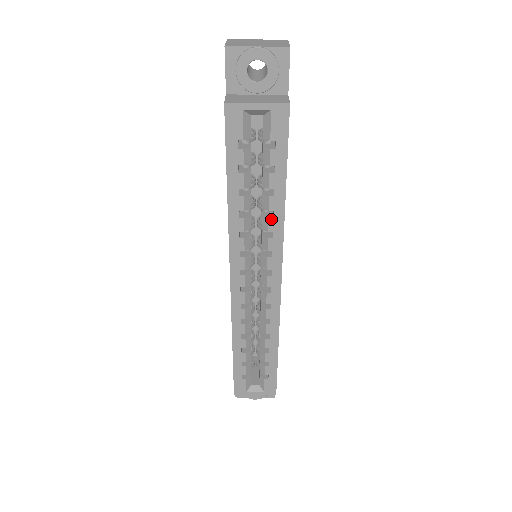
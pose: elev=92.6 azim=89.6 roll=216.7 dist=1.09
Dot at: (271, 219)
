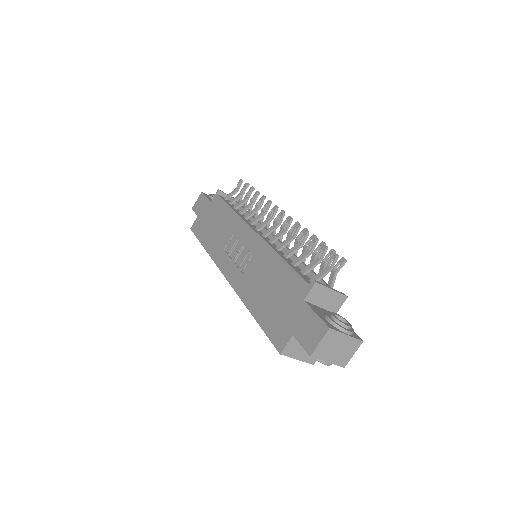
Dot at: occluded
